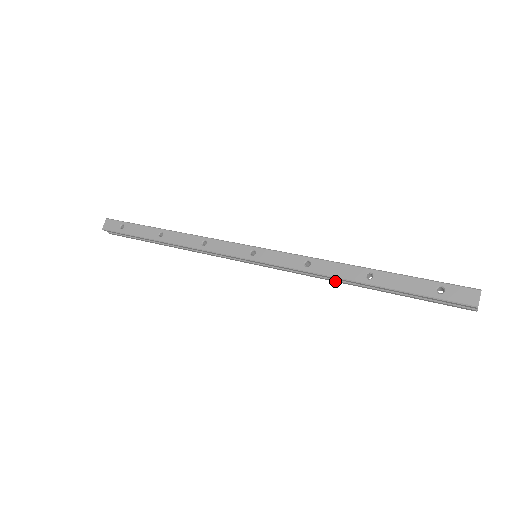
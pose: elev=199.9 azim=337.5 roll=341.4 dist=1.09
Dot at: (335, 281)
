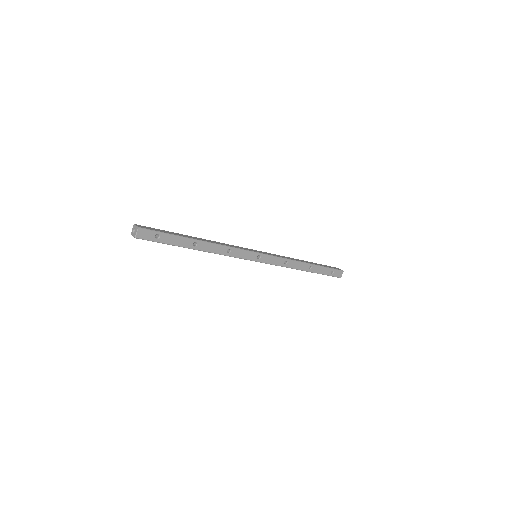
Dot at: occluded
